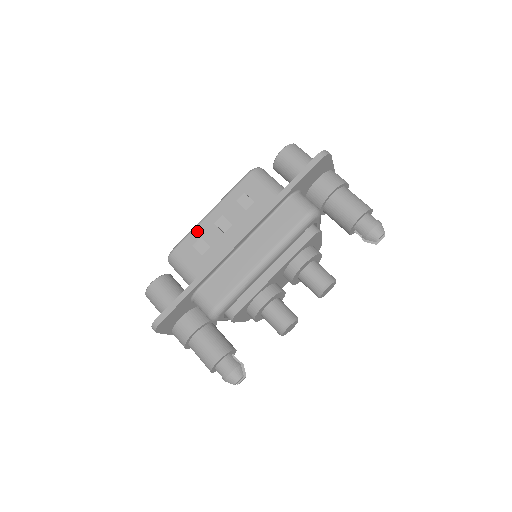
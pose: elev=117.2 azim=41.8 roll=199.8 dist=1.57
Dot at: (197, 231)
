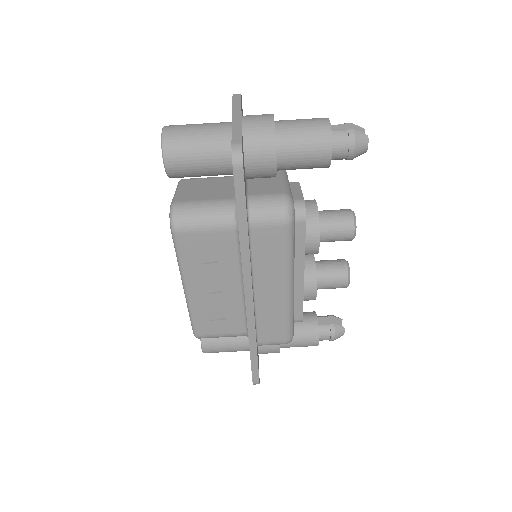
Dot at: (196, 311)
